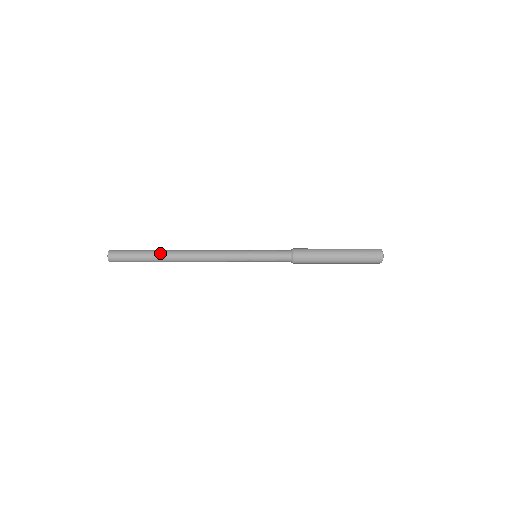
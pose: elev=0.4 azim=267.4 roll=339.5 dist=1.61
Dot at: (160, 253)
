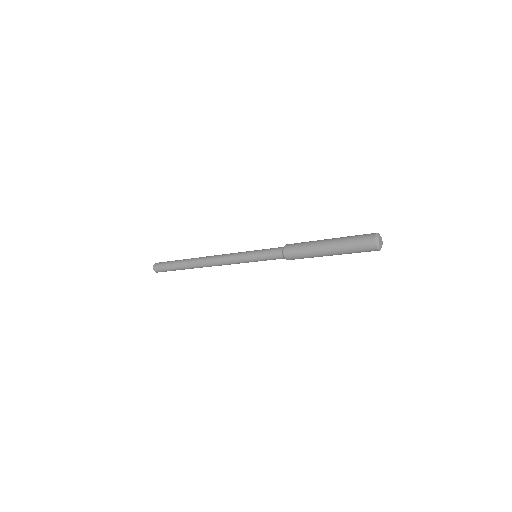
Dot at: (184, 261)
